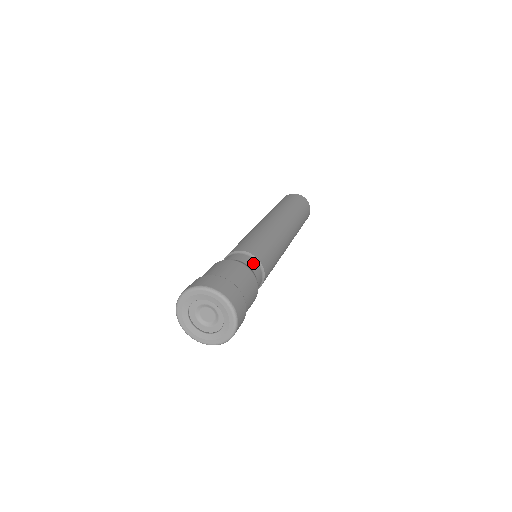
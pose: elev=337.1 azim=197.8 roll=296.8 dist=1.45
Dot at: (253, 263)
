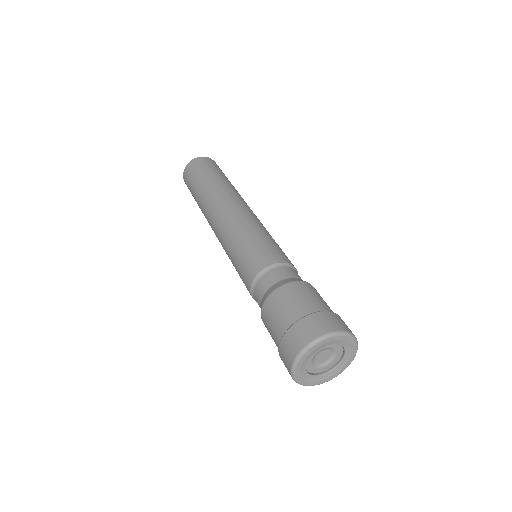
Dot at: occluded
